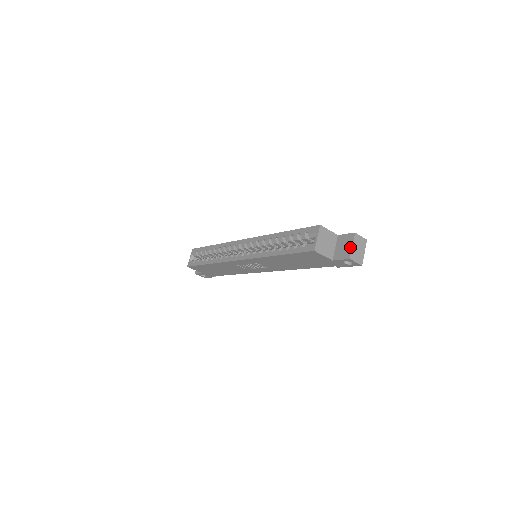
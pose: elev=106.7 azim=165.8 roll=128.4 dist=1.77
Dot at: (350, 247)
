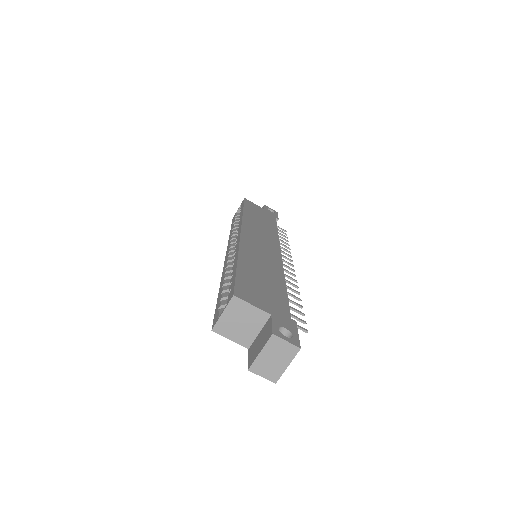
Dot at: (258, 352)
